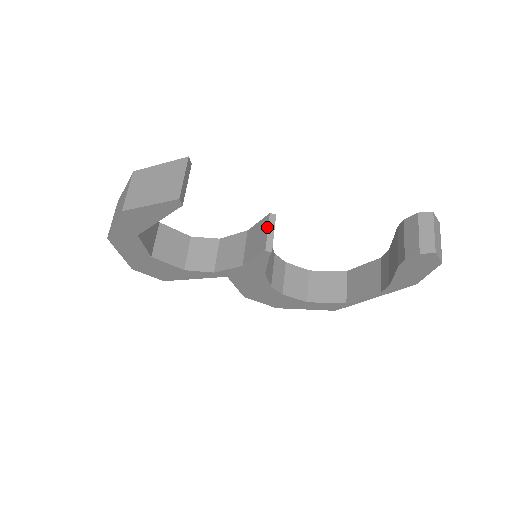
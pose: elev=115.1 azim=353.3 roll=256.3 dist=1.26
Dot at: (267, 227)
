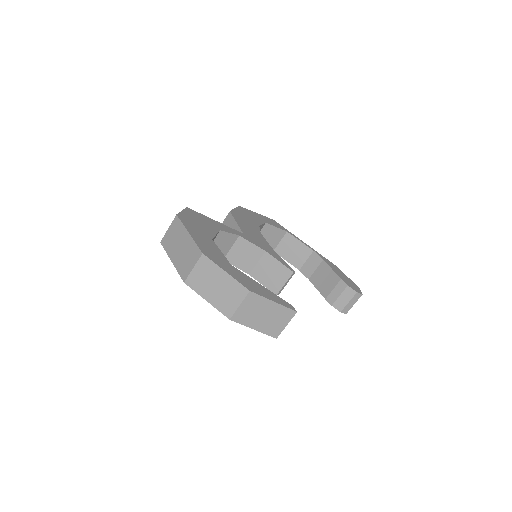
Dot at: (286, 281)
